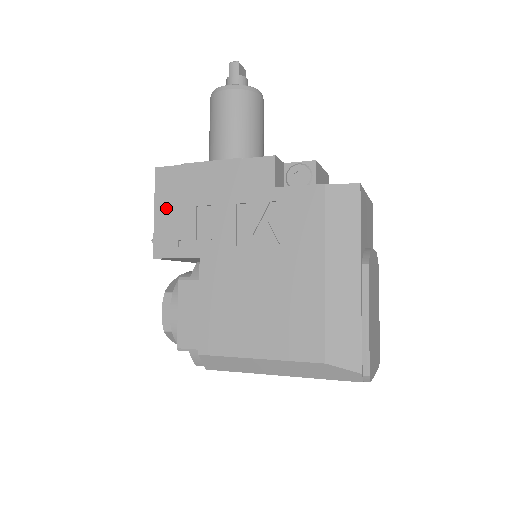
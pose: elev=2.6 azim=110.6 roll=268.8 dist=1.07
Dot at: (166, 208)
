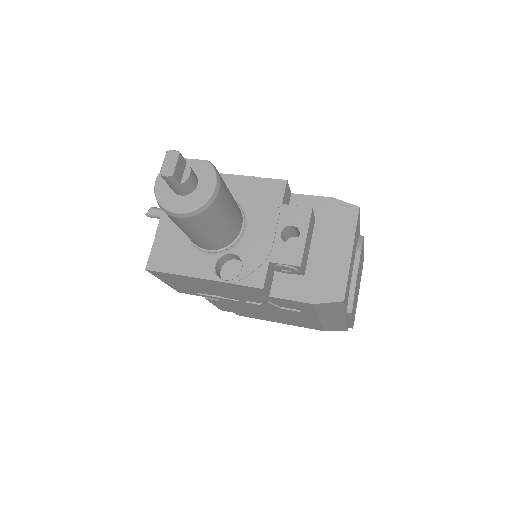
Dot at: (173, 283)
